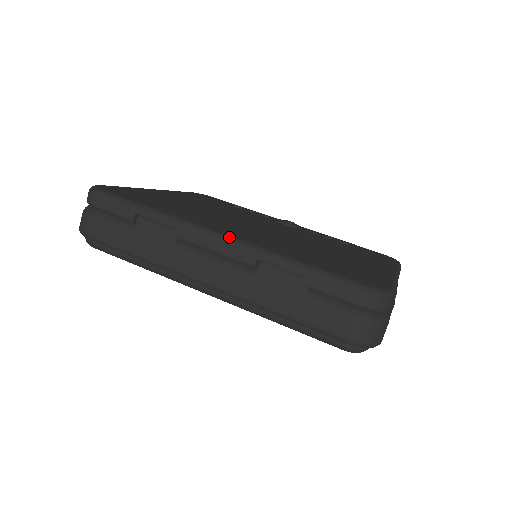
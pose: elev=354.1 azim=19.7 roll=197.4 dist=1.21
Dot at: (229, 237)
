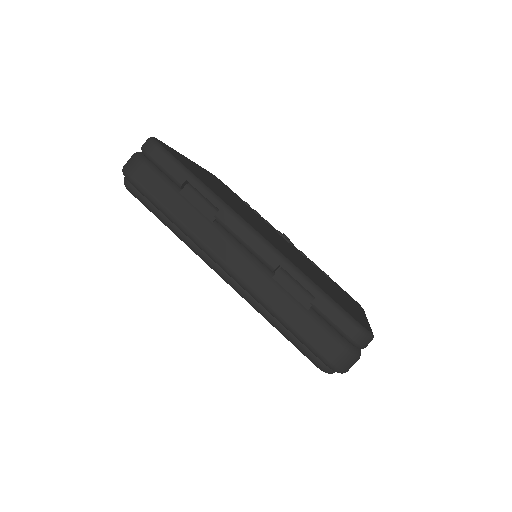
Dot at: (262, 237)
